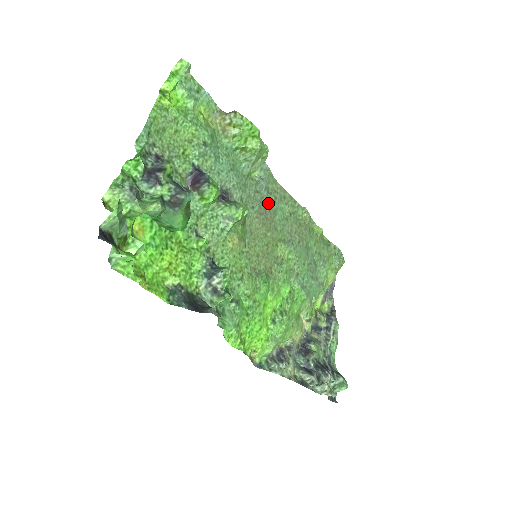
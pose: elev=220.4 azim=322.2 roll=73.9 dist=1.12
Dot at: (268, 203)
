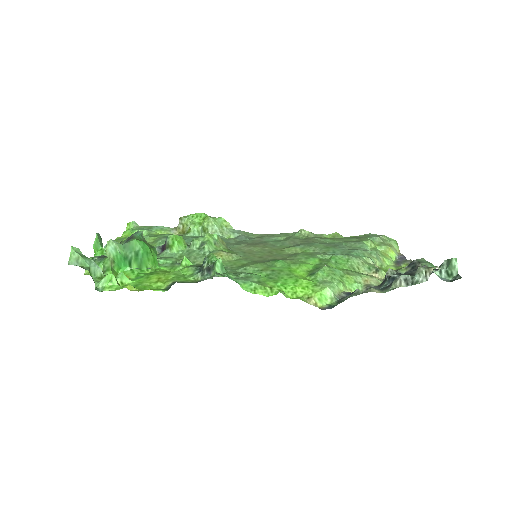
Dot at: (255, 241)
